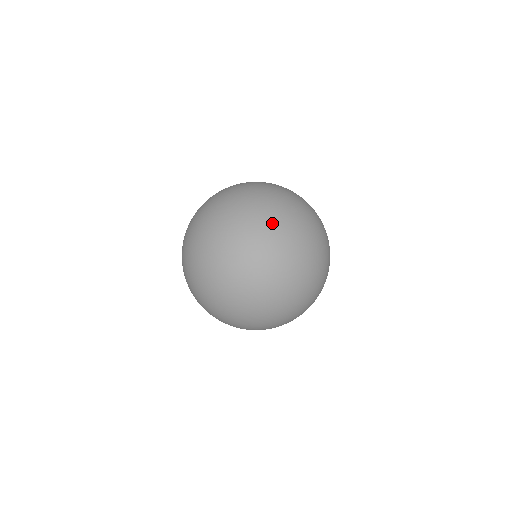
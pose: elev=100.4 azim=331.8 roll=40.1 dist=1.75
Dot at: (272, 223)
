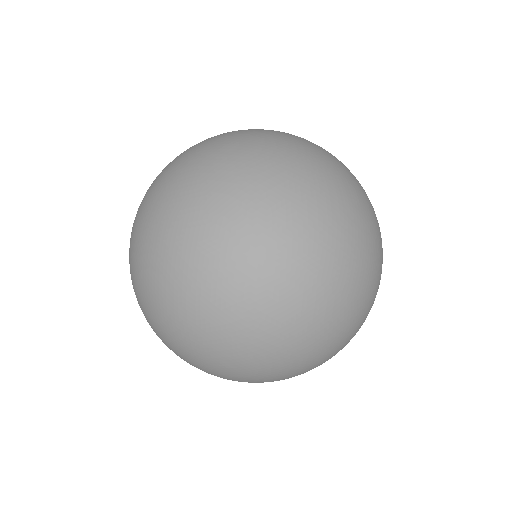
Dot at: (162, 326)
